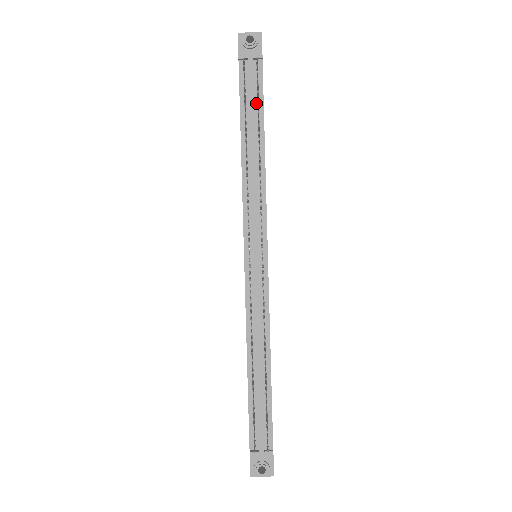
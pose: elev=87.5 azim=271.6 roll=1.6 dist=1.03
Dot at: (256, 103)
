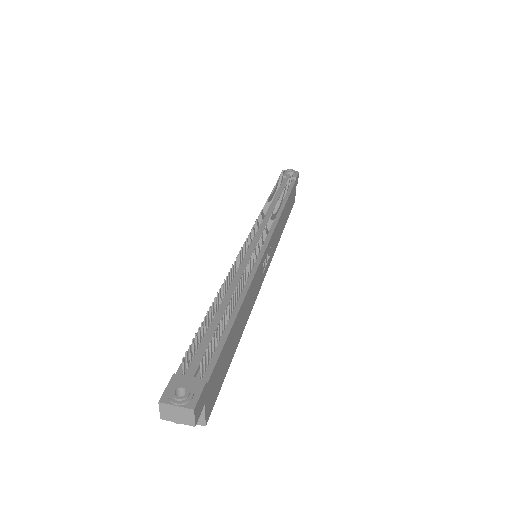
Dot at: occluded
